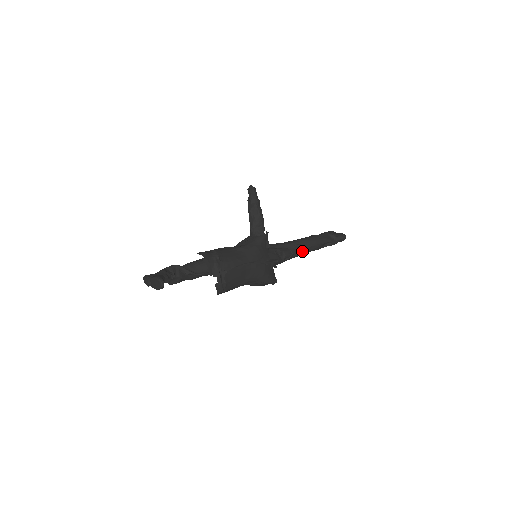
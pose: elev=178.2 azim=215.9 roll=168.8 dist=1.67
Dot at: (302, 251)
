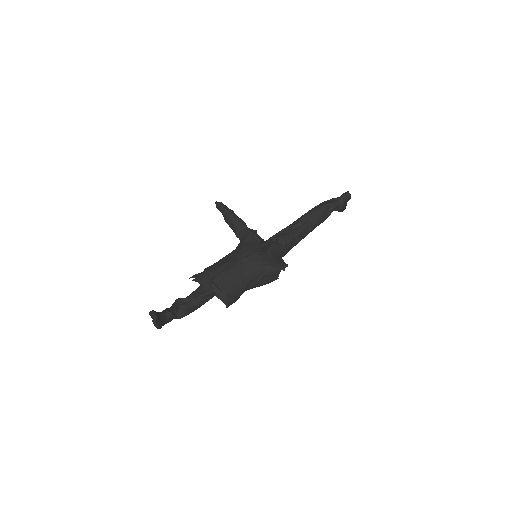
Dot at: (303, 228)
